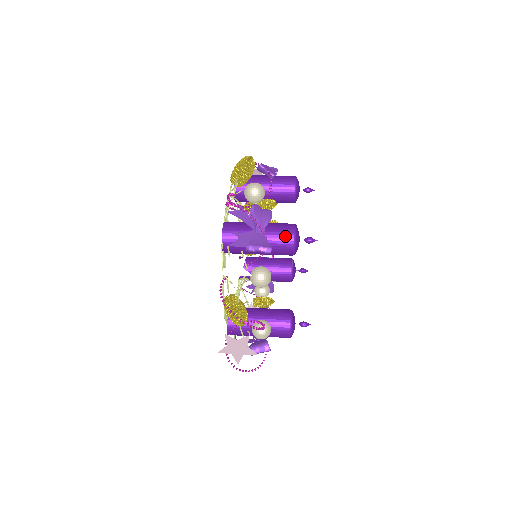
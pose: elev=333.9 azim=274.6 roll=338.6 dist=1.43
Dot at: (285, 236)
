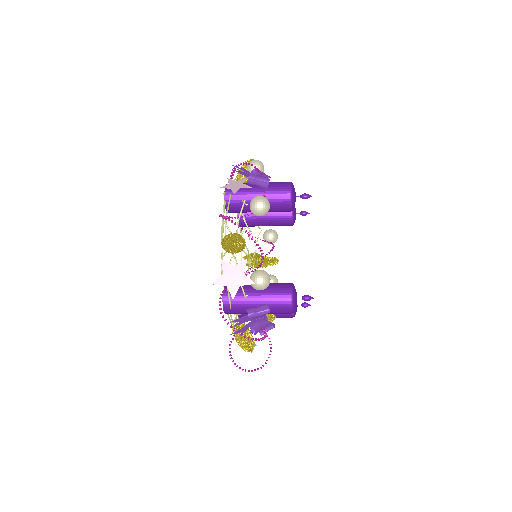
Dot at: (282, 184)
